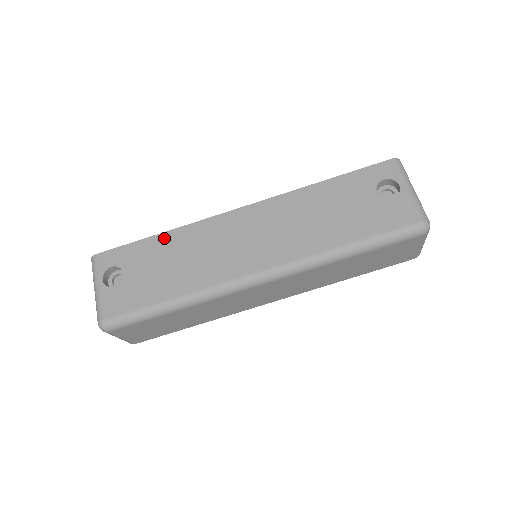
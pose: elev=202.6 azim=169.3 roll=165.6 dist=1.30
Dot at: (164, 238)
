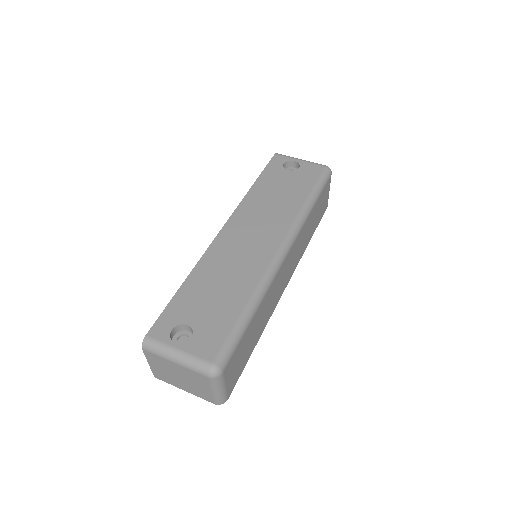
Dot at: (191, 281)
